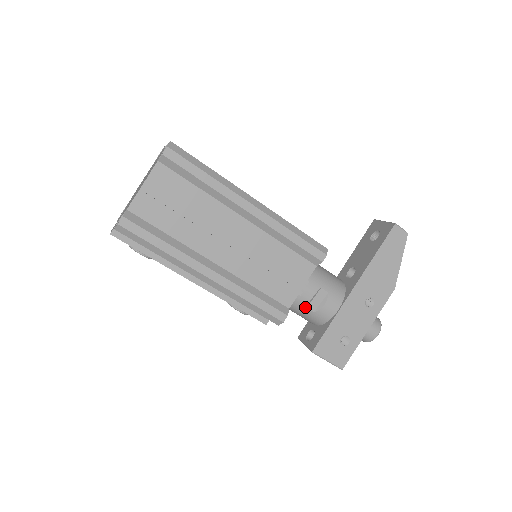
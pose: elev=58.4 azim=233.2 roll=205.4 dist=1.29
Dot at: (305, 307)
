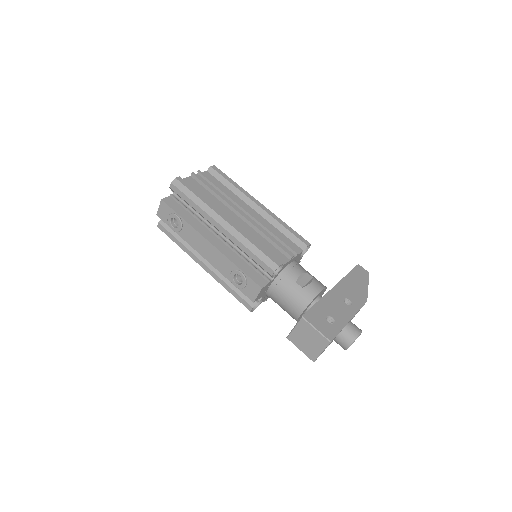
Dot at: (295, 282)
